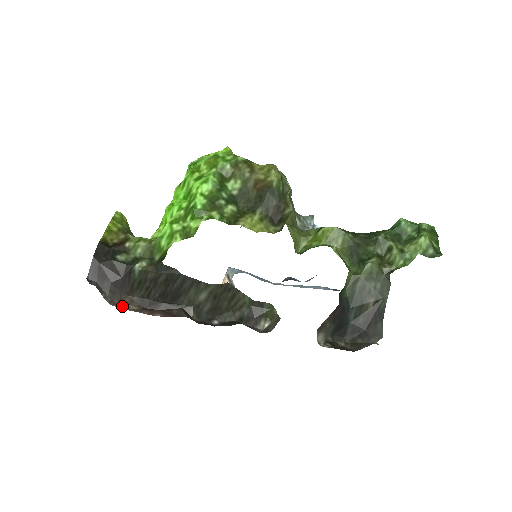
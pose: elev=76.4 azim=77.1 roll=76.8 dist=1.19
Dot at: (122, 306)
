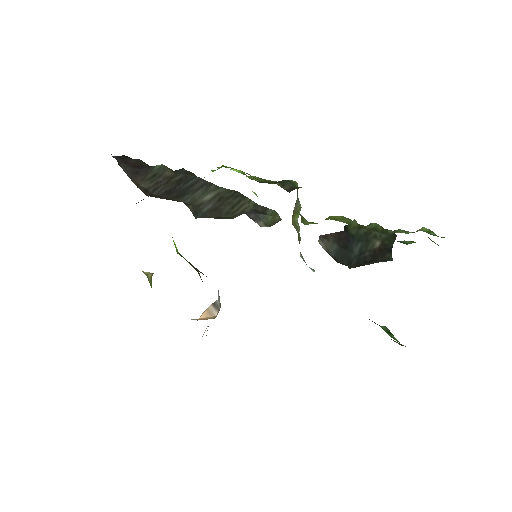
Dot at: occluded
